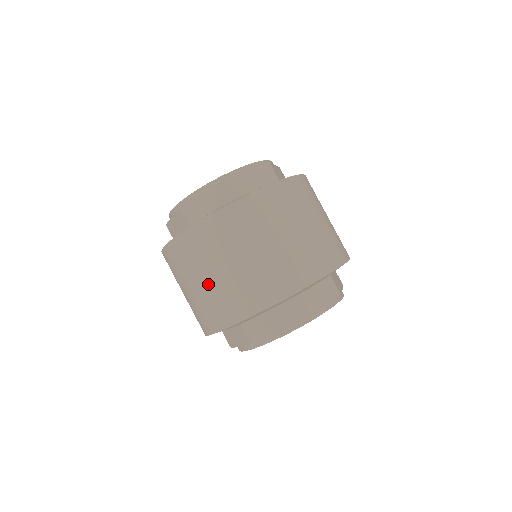
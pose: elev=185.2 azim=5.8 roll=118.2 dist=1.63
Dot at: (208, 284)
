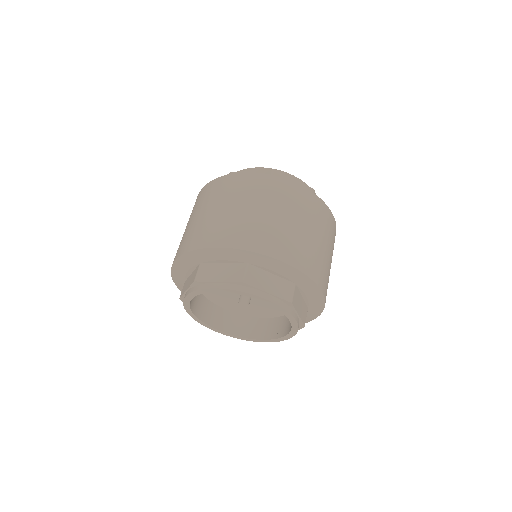
Dot at: (262, 215)
